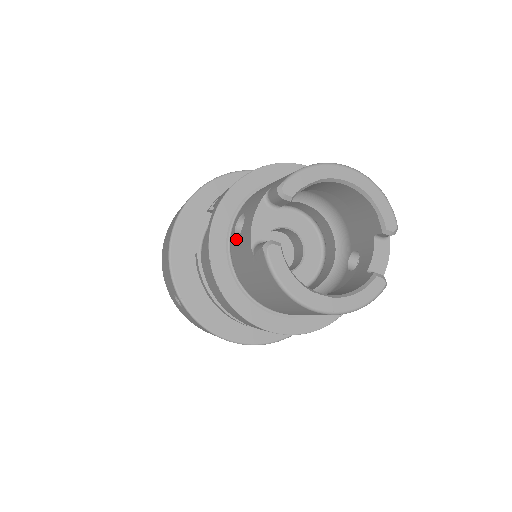
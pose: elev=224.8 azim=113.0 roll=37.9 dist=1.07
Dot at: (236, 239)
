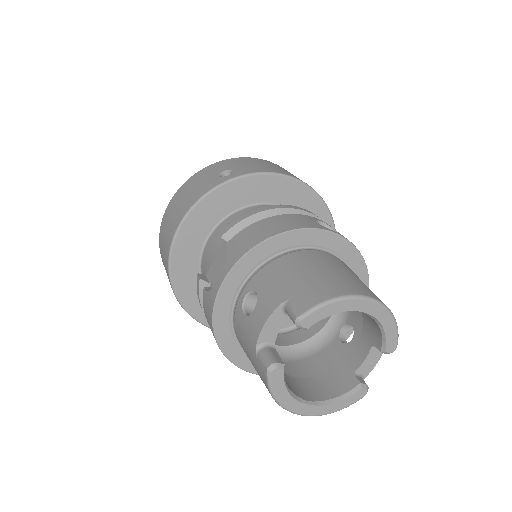
Dot at: (242, 314)
